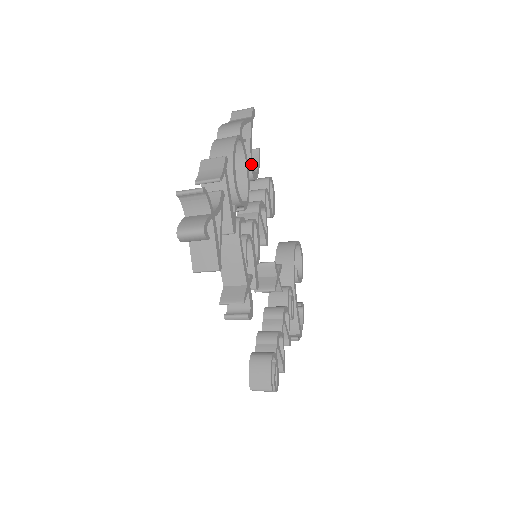
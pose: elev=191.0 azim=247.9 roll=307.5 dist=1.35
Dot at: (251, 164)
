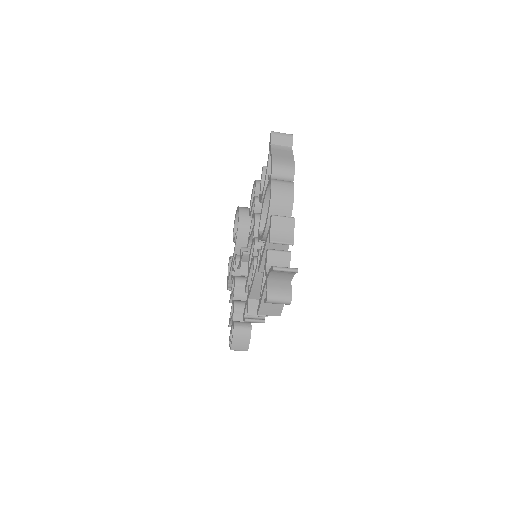
Dot at: occluded
